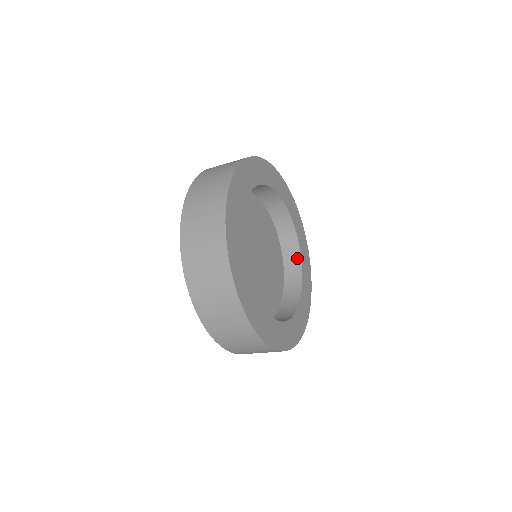
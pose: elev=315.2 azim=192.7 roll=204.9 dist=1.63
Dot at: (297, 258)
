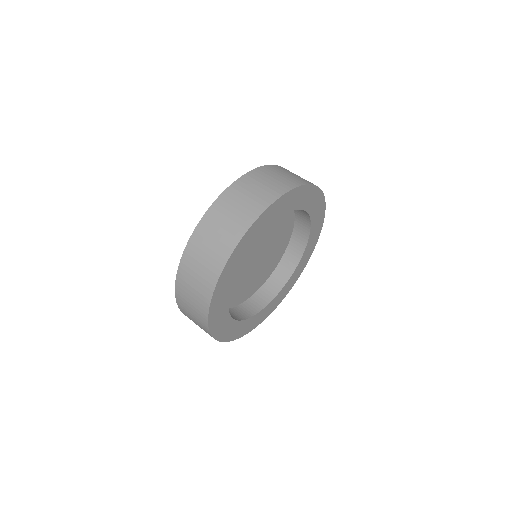
Dot at: (261, 305)
